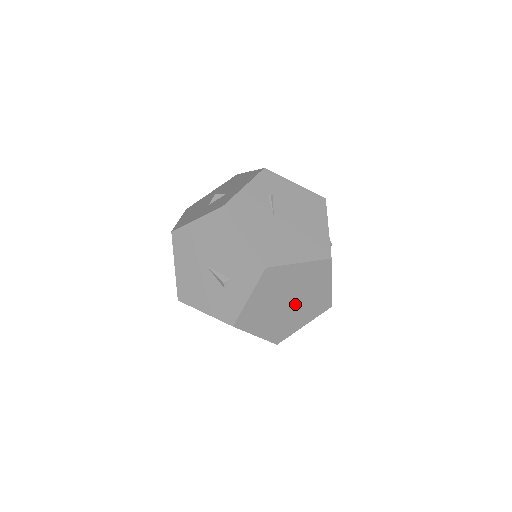
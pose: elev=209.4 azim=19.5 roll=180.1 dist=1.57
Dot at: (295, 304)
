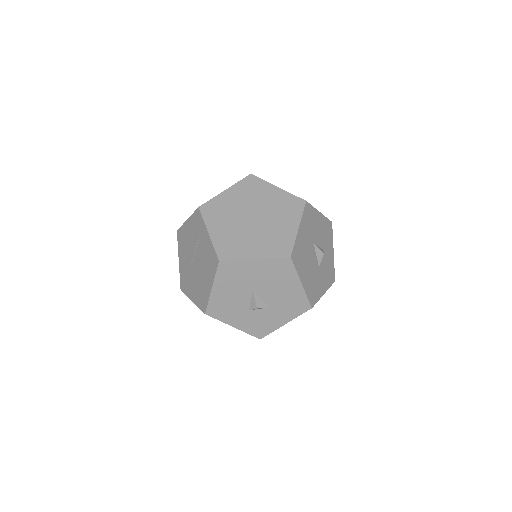
Dot at: (257, 225)
